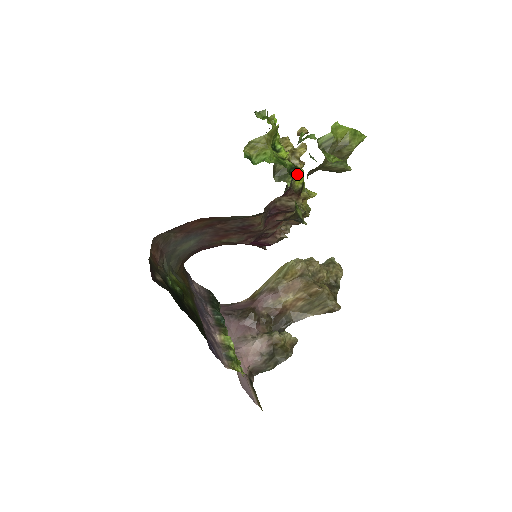
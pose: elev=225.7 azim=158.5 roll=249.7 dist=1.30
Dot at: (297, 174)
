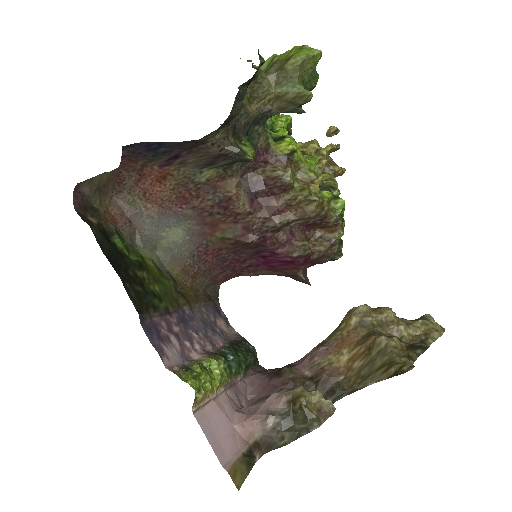
Dot at: (283, 141)
